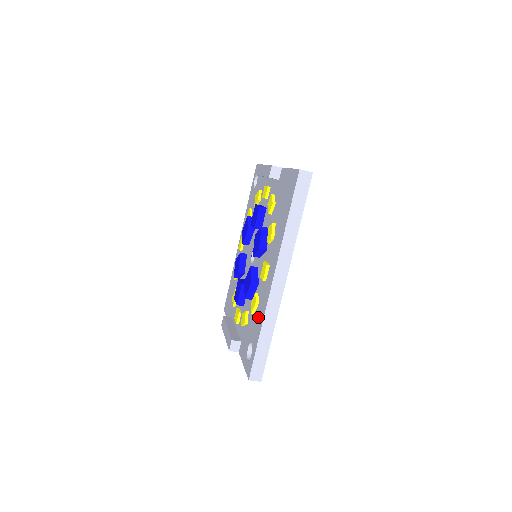
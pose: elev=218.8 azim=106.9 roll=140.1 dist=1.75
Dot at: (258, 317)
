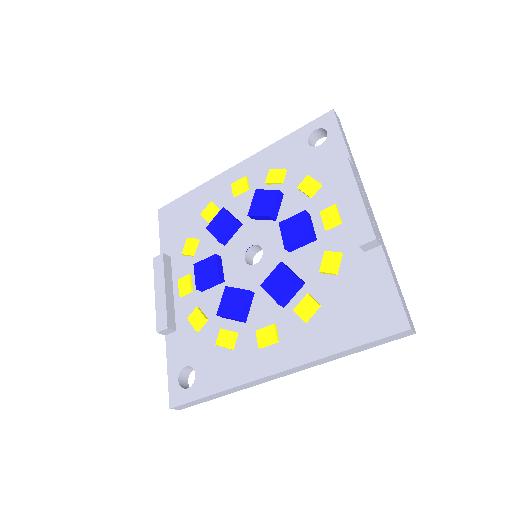
Dot at: (223, 367)
